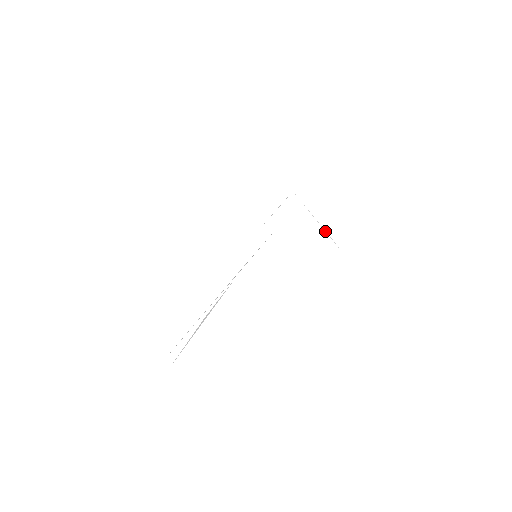
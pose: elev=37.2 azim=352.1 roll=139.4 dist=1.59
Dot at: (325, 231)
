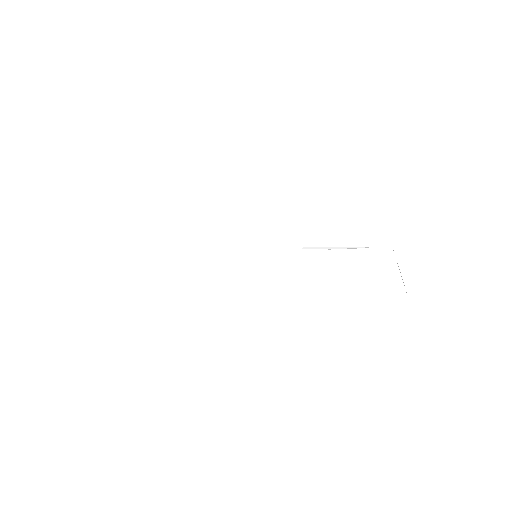
Dot at: occluded
